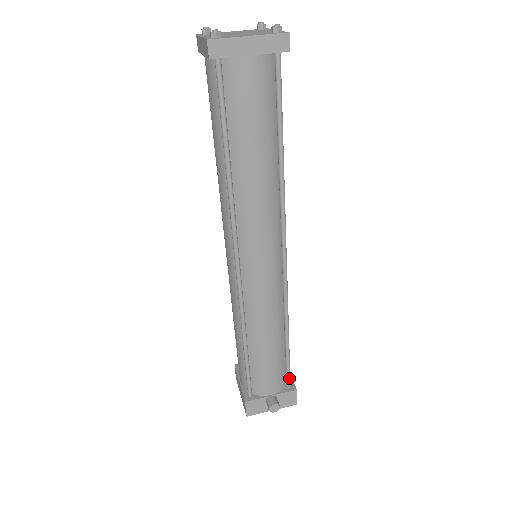
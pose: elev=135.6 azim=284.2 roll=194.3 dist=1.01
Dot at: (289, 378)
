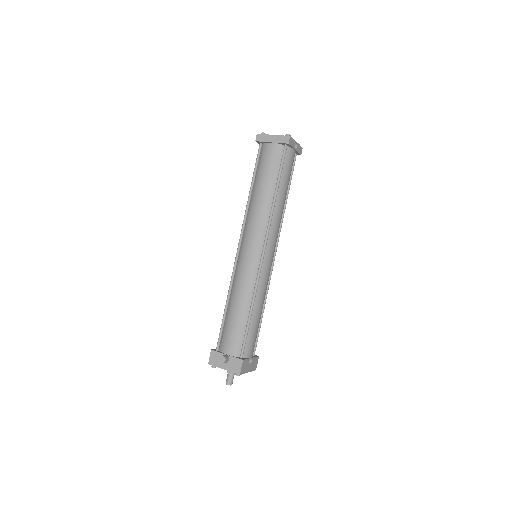
Dot at: (243, 349)
